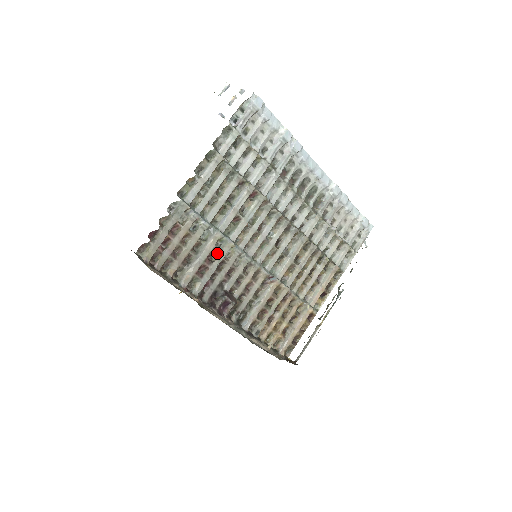
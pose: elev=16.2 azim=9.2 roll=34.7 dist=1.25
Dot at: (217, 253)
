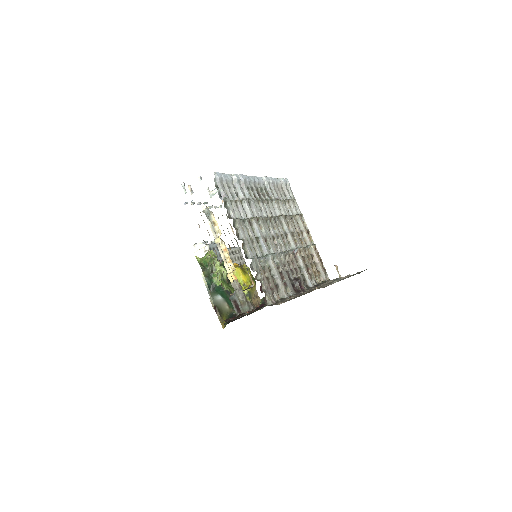
Dot at: (279, 266)
